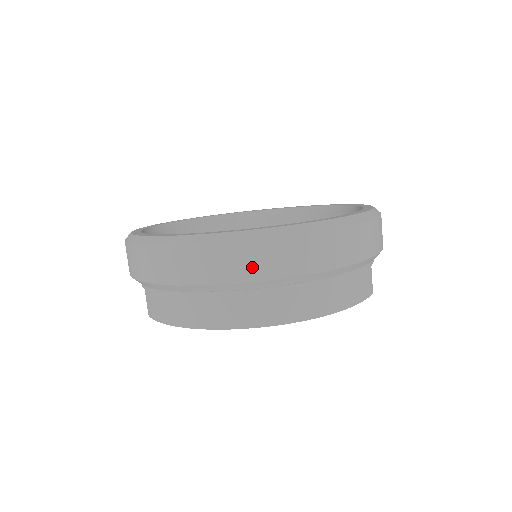
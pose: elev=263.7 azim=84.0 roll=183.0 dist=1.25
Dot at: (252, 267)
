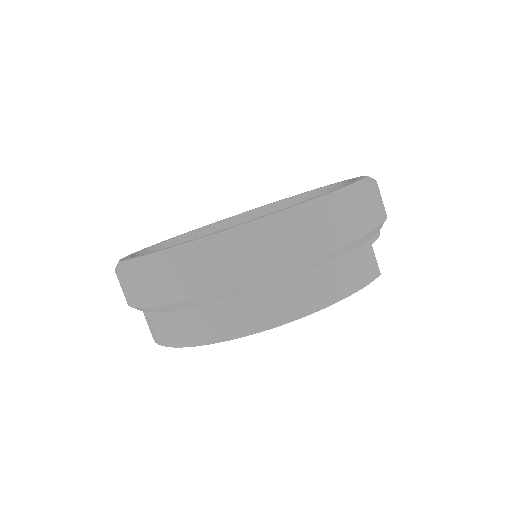
Dot at: (216, 275)
